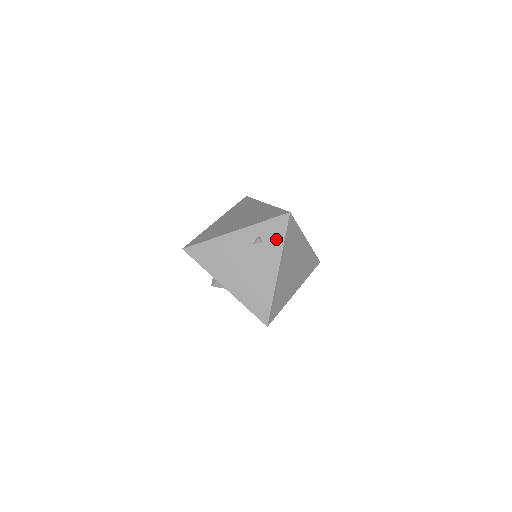
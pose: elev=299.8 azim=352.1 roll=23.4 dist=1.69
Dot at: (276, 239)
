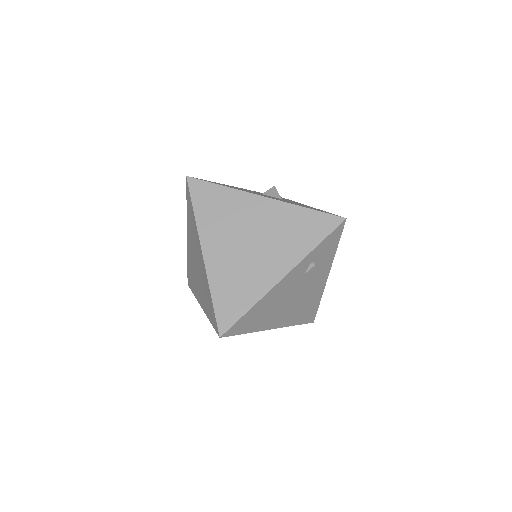
Dot at: (329, 253)
